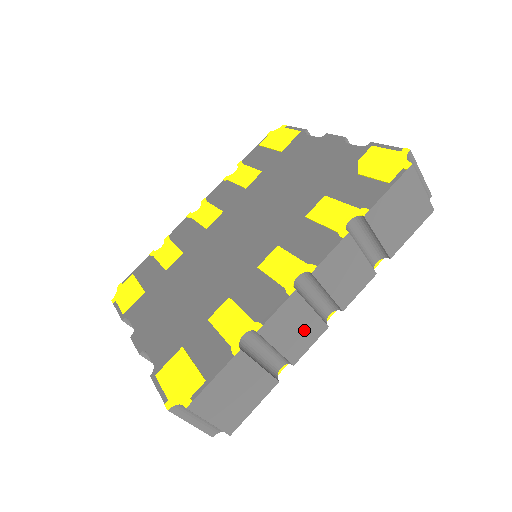
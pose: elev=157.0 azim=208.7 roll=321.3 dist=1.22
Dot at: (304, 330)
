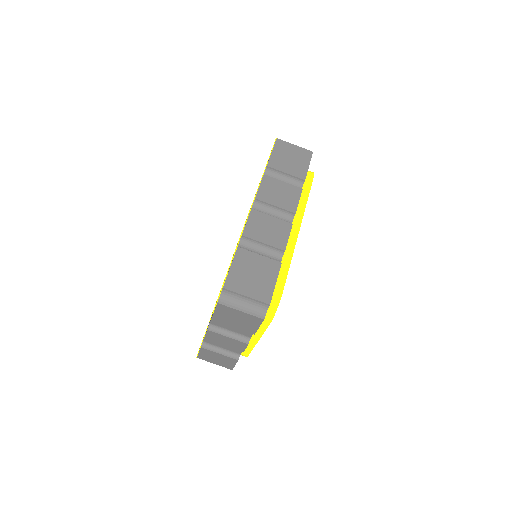
Dot at: (275, 229)
